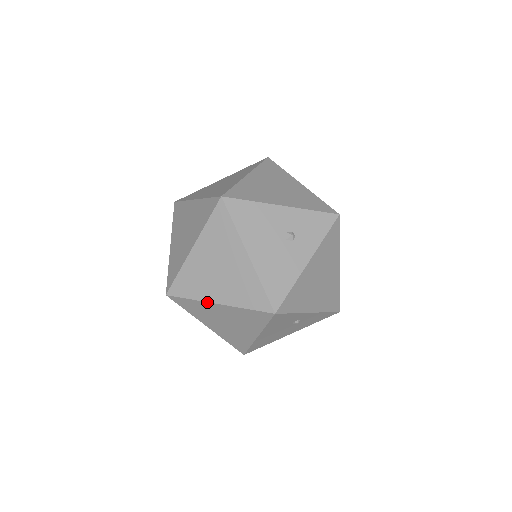
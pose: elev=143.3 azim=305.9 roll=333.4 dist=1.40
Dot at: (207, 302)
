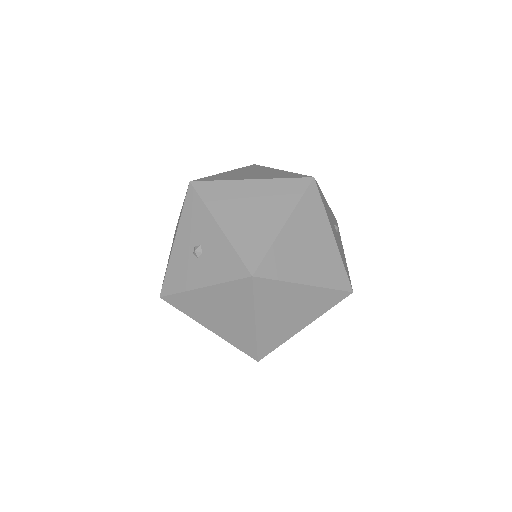
Dot at: (296, 283)
